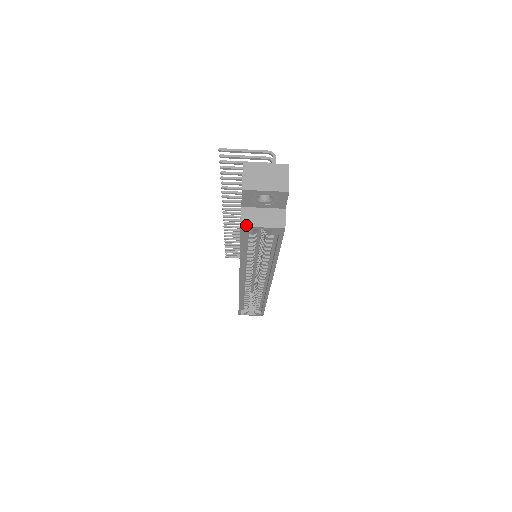
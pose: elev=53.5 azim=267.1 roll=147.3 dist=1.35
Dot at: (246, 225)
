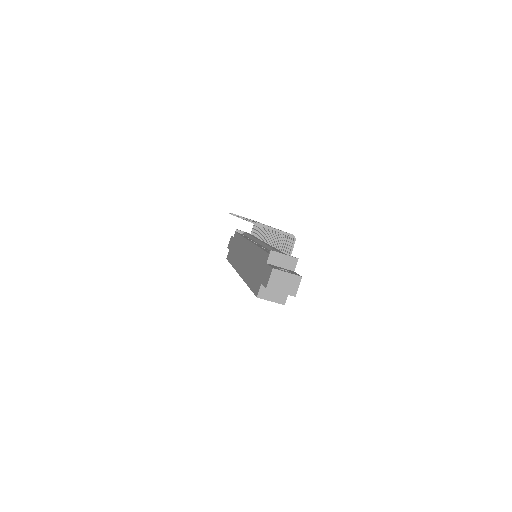
Dot at: (261, 297)
